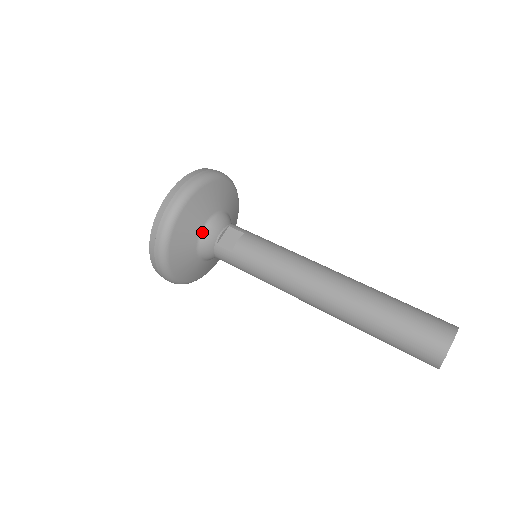
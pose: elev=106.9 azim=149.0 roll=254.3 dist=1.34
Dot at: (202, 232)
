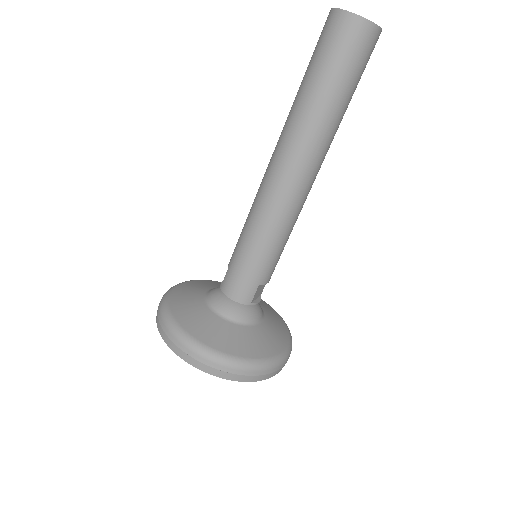
Dot at: (207, 294)
